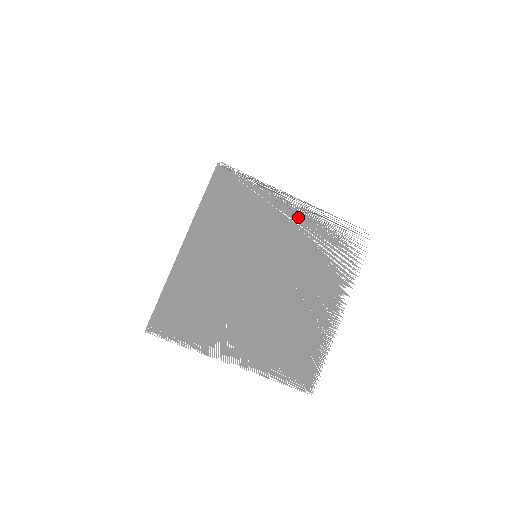
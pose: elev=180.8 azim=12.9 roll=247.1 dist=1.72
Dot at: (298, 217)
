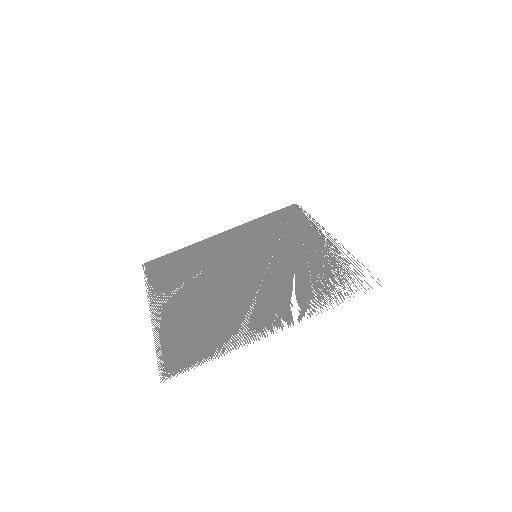
Dot at: (318, 246)
